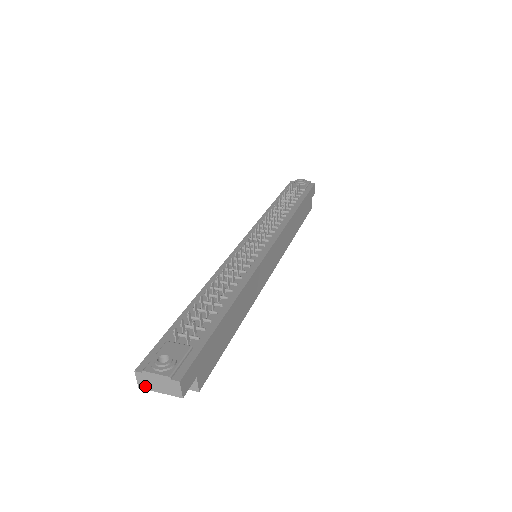
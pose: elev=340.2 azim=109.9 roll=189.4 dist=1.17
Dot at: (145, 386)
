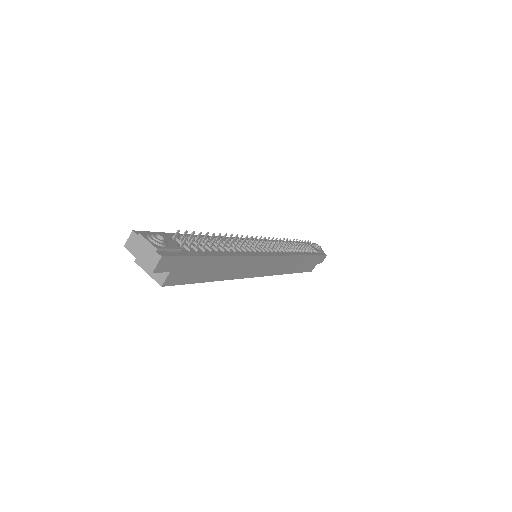
Dot at: (130, 248)
